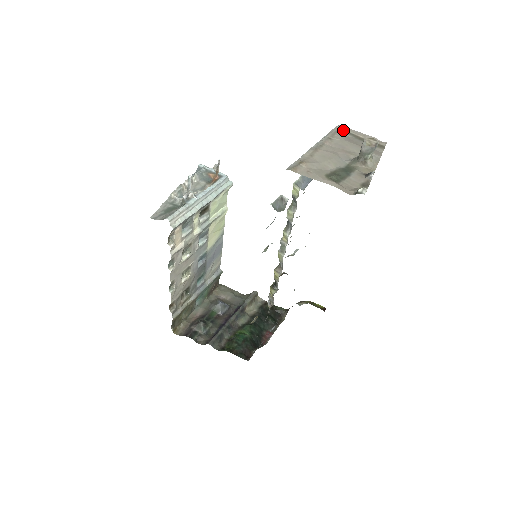
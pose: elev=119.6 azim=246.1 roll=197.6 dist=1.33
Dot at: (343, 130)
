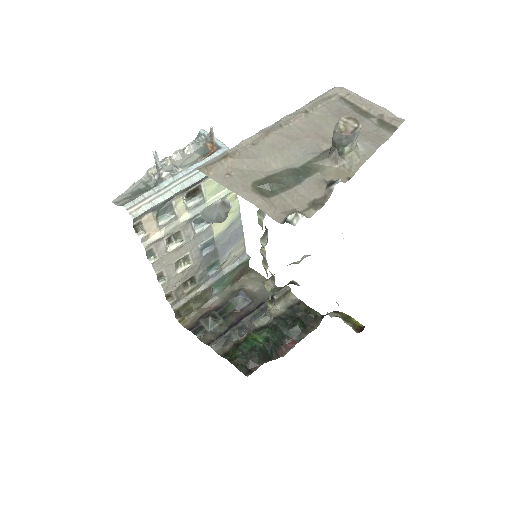
Dot at: (339, 95)
